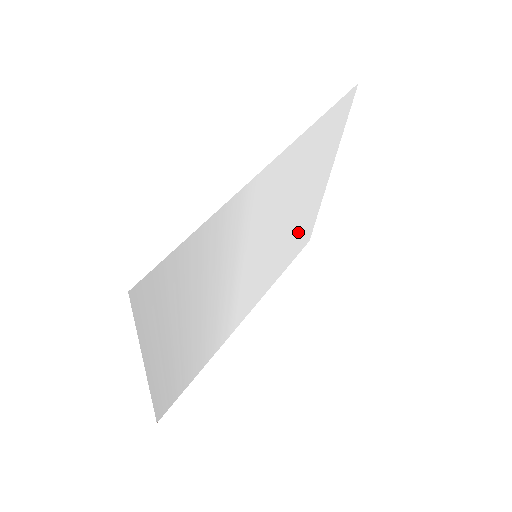
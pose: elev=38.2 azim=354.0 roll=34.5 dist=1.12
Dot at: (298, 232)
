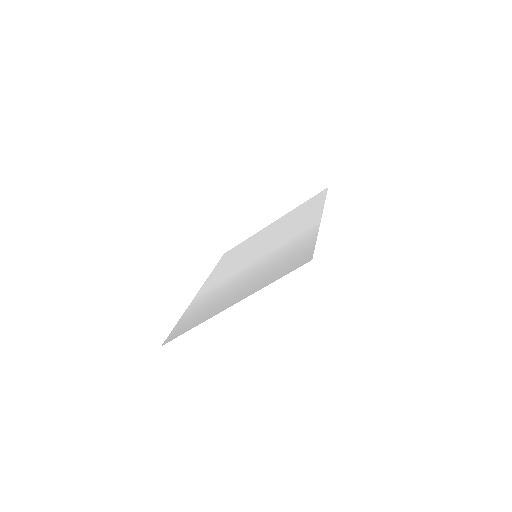
Dot at: (243, 247)
